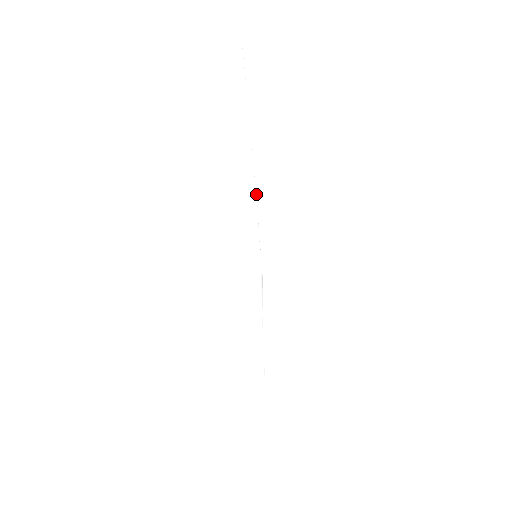
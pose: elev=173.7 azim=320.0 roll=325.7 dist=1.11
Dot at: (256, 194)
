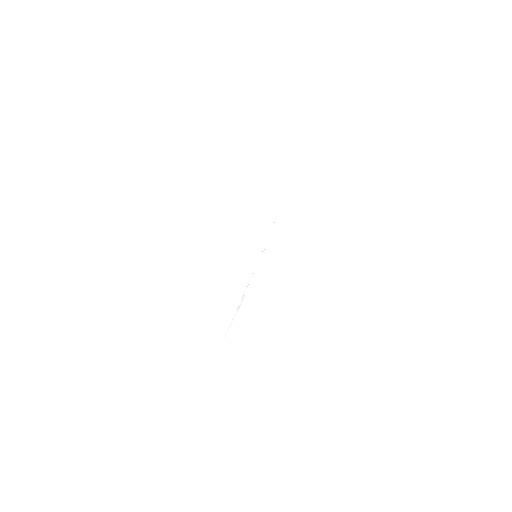
Dot at: (279, 210)
